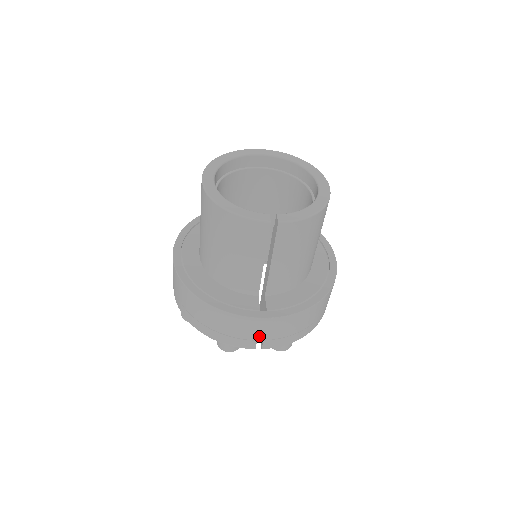
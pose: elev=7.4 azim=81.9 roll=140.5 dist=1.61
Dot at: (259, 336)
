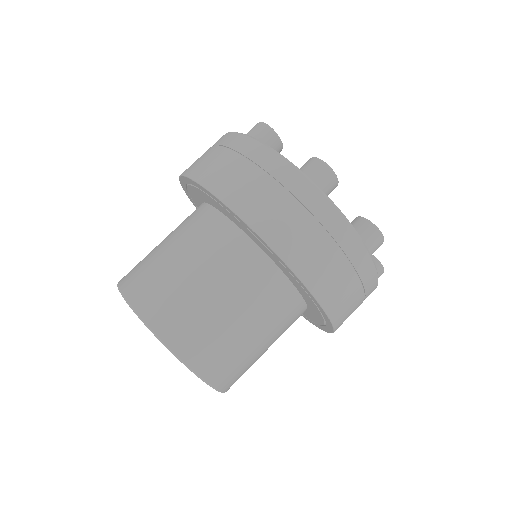
Dot at: occluded
